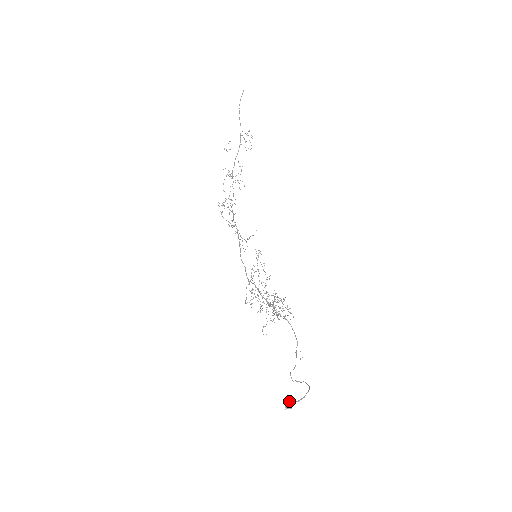
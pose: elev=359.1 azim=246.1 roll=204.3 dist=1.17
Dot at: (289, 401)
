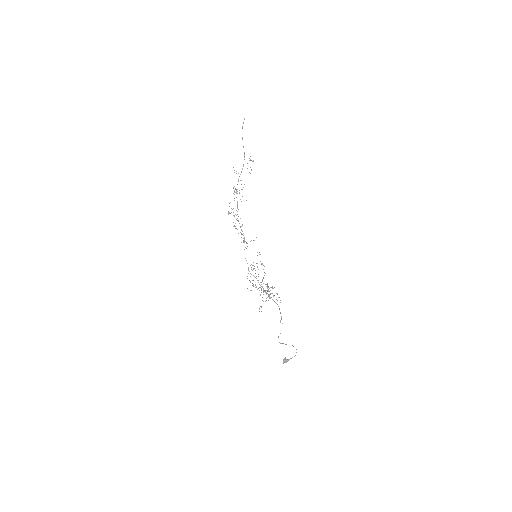
Dot at: occluded
